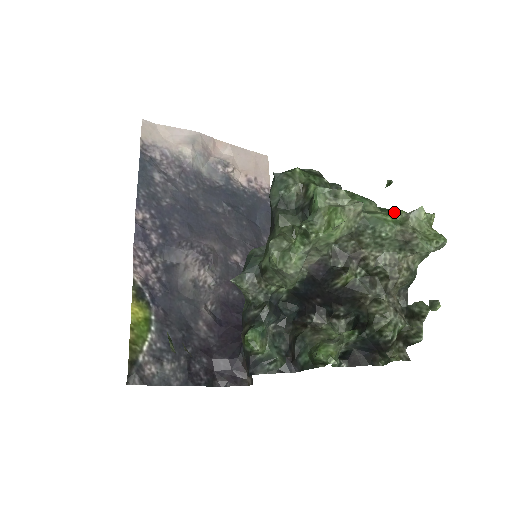
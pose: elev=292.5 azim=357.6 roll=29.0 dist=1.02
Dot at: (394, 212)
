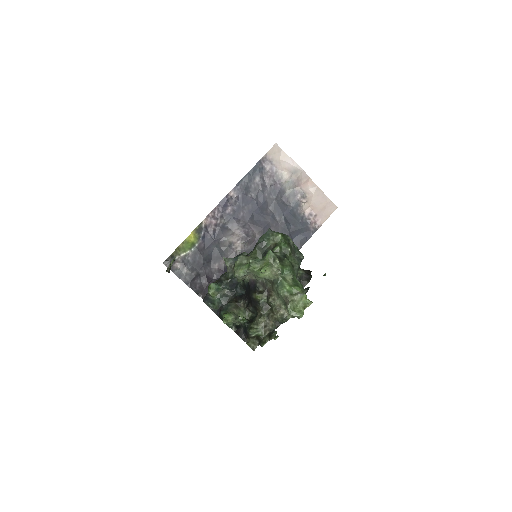
Dot at: (295, 287)
